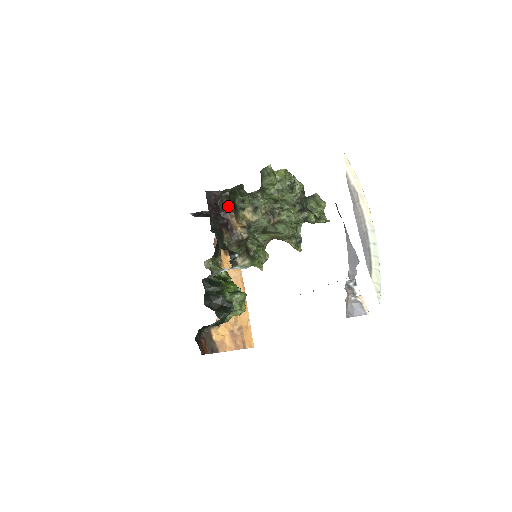
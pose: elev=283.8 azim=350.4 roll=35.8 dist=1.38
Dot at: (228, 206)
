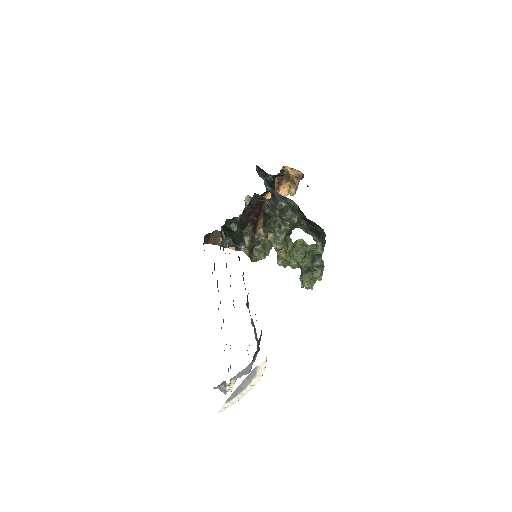
Dot at: (263, 215)
